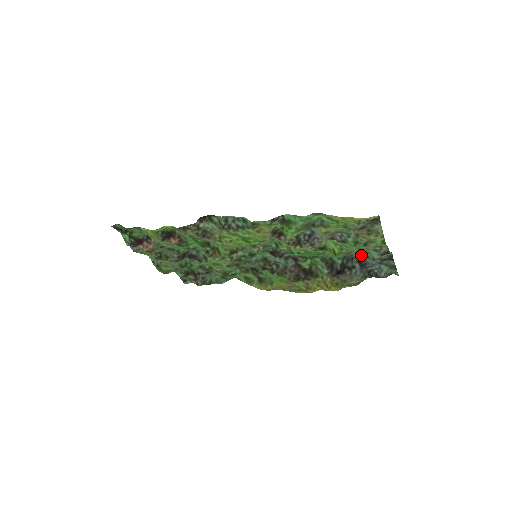
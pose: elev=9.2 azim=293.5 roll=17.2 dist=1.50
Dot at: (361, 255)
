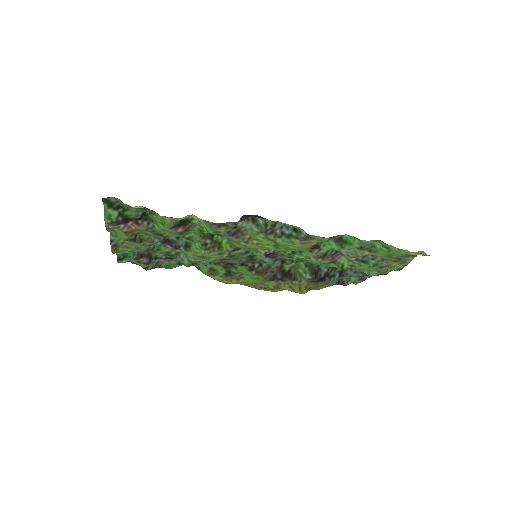
Dot at: occluded
